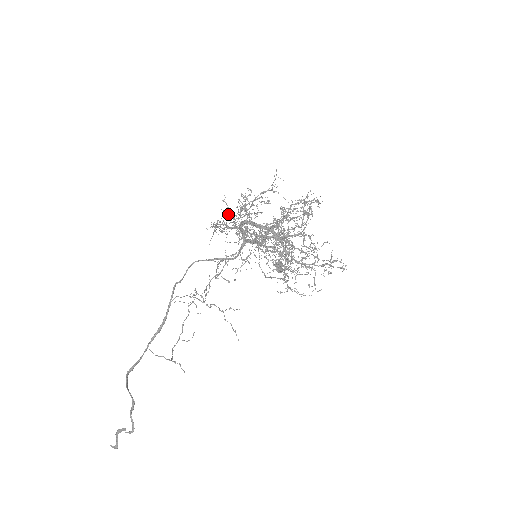
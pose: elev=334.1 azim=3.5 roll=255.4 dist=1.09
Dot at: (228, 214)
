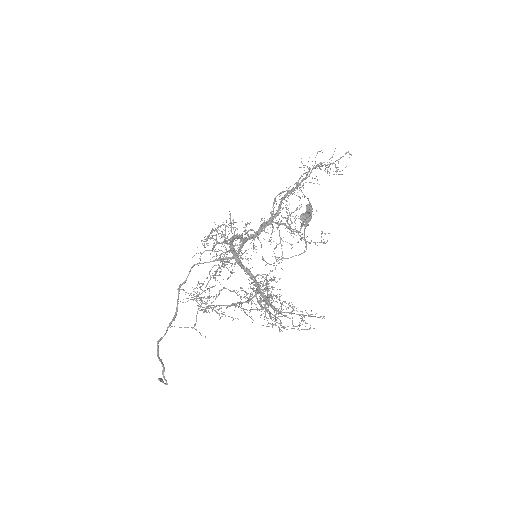
Dot at: (214, 235)
